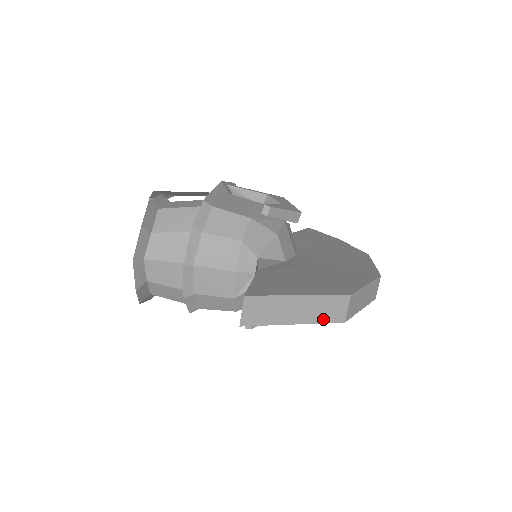
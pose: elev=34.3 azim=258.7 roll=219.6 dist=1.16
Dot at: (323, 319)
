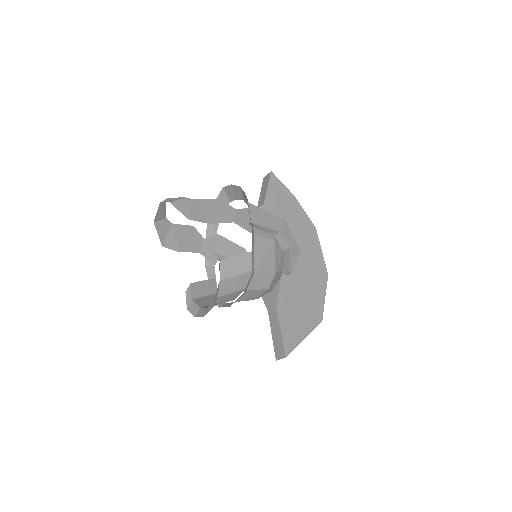
Dot at: occluded
